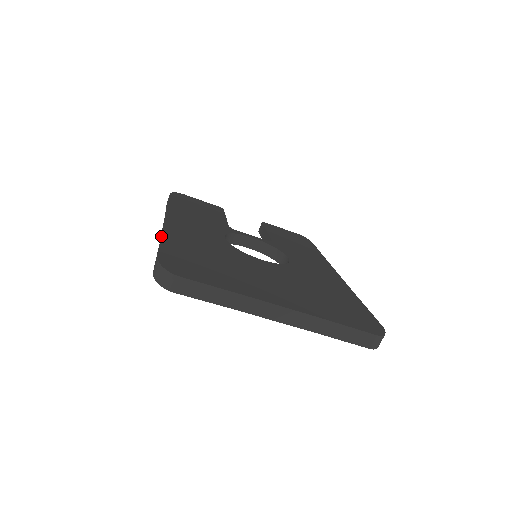
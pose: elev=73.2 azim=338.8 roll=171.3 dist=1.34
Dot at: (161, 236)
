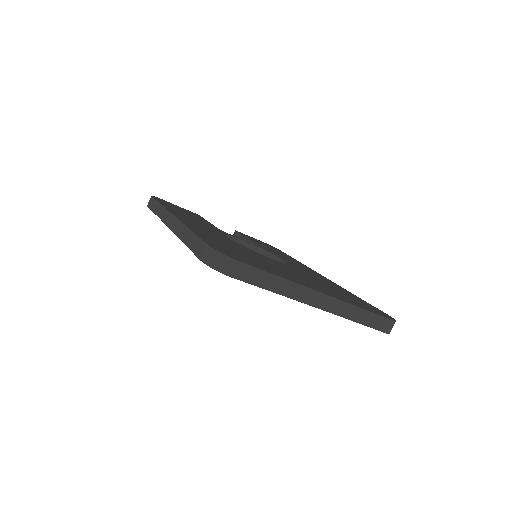
Dot at: (177, 230)
